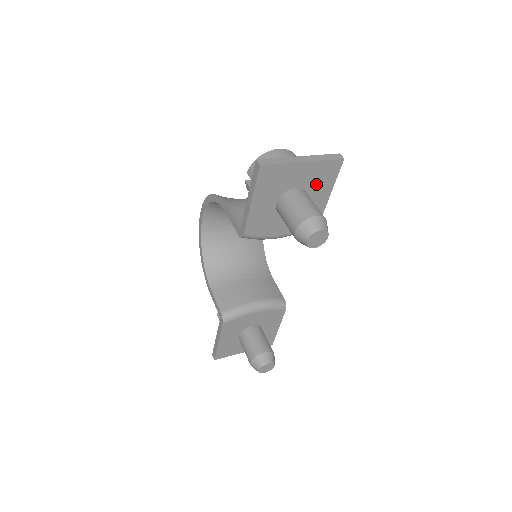
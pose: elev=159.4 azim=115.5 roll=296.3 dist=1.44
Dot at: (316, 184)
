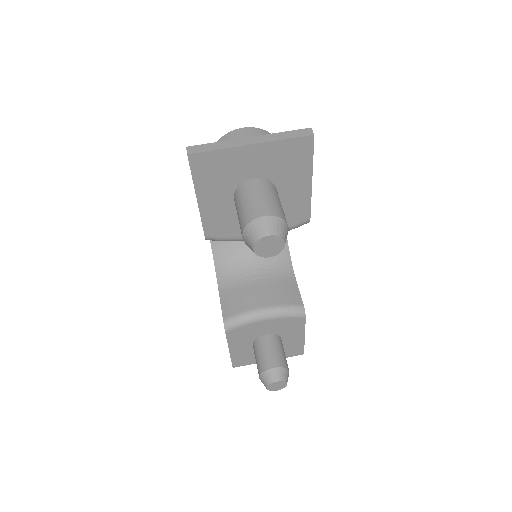
Dot at: (283, 171)
